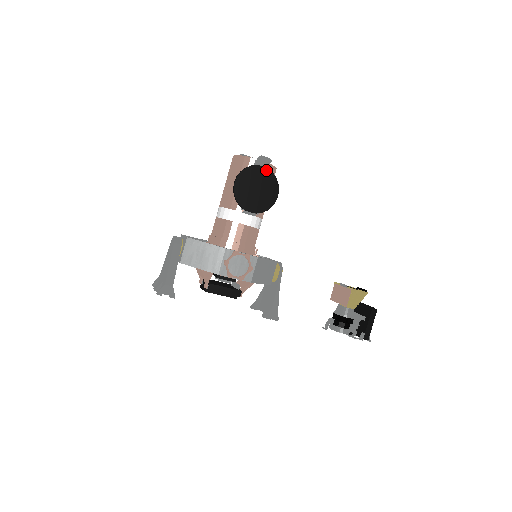
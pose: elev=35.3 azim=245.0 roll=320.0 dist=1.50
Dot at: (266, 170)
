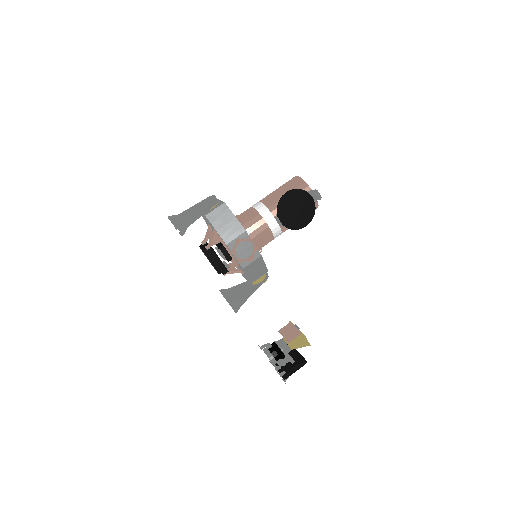
Dot at: (313, 202)
